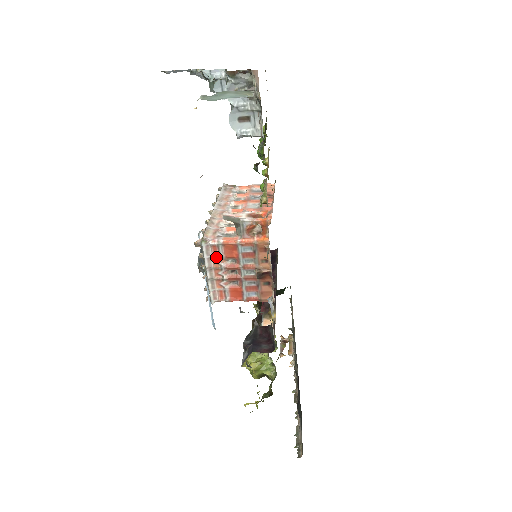
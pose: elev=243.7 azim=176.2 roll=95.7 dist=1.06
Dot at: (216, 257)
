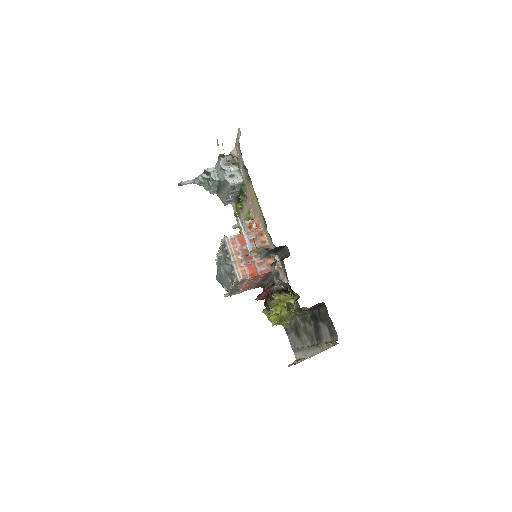
Dot at: (235, 246)
